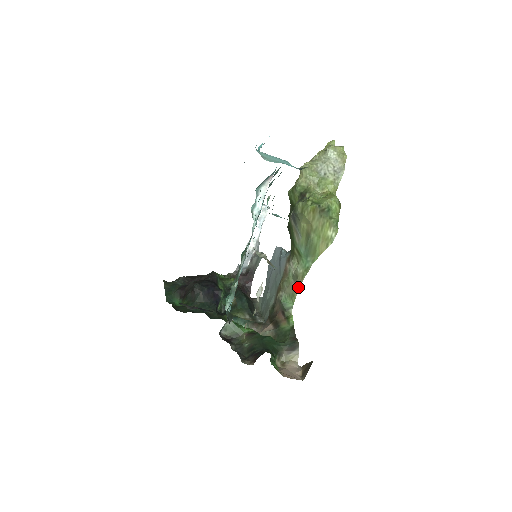
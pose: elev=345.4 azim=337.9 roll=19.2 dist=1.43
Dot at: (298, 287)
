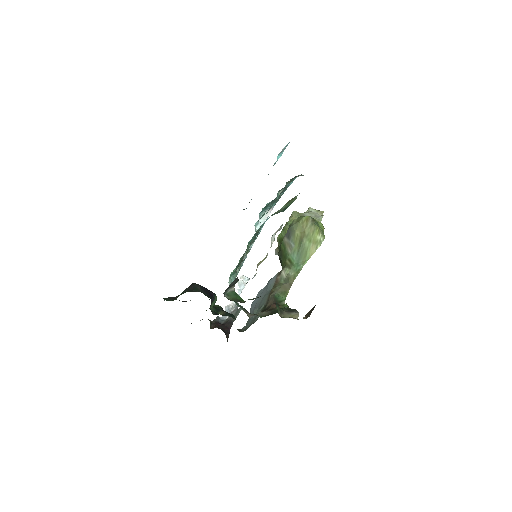
Dot at: (290, 286)
